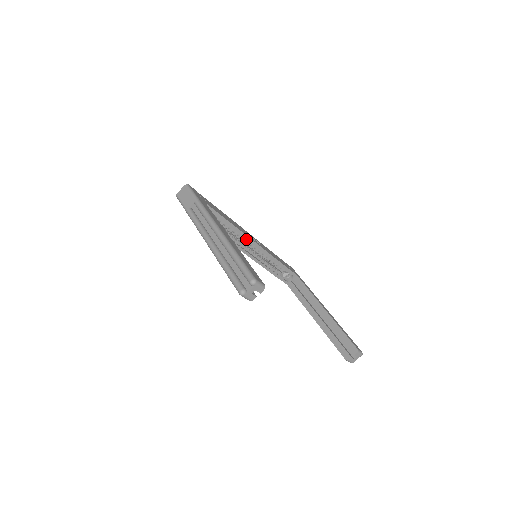
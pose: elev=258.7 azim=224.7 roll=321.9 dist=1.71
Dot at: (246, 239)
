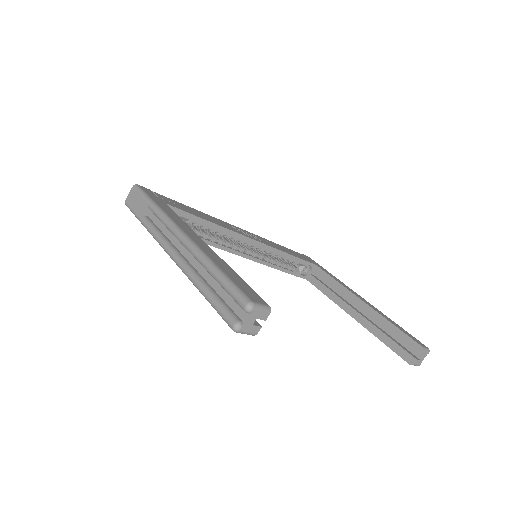
Dot at: (237, 237)
